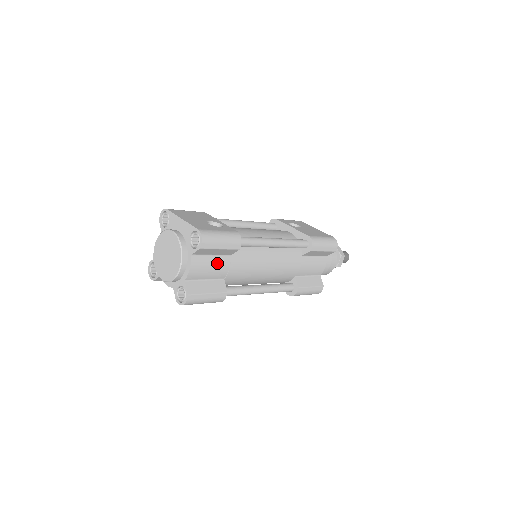
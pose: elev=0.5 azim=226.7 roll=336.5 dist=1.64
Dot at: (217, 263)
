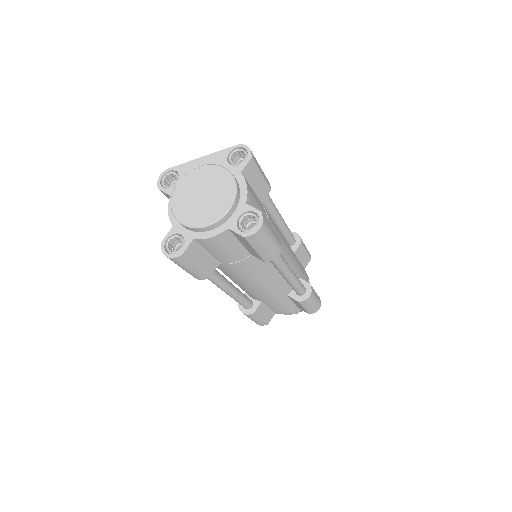
Dot at: (259, 201)
